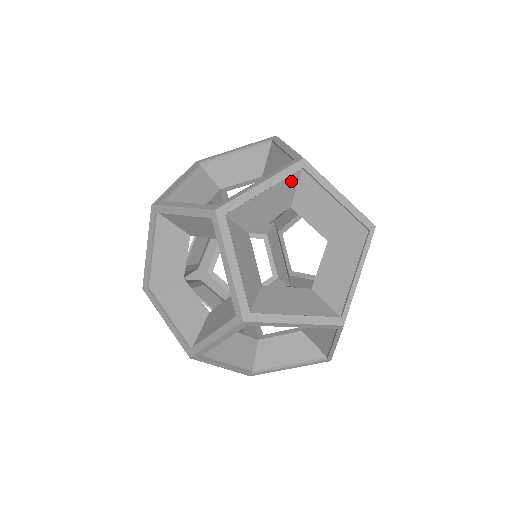
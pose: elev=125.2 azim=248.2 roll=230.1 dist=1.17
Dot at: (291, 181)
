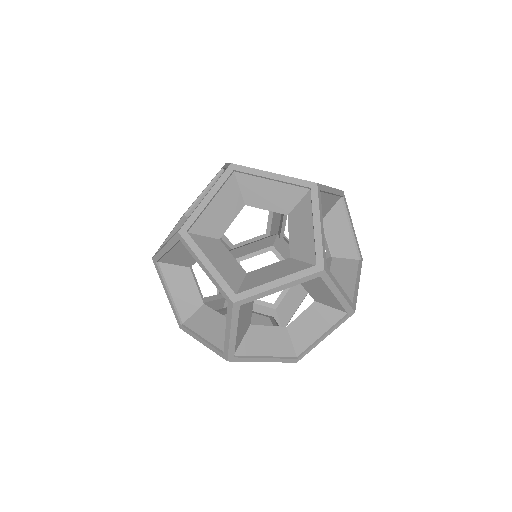
Dot at: occluded
